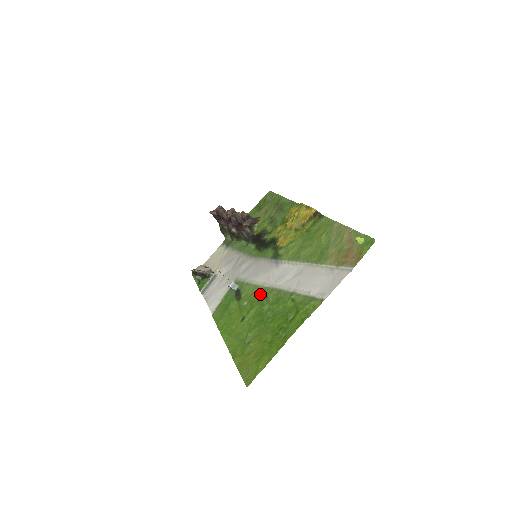
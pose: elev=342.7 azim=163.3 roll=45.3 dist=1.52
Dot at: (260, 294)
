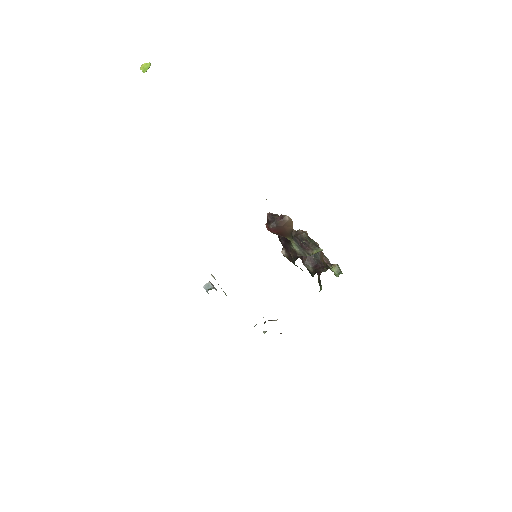
Dot at: occluded
